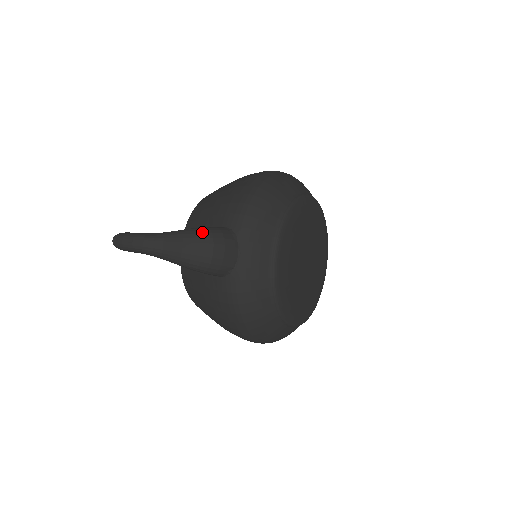
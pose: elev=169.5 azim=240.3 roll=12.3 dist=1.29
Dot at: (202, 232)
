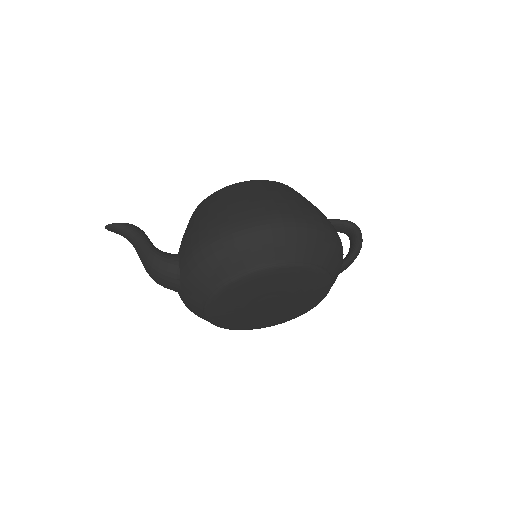
Dot at: (153, 262)
